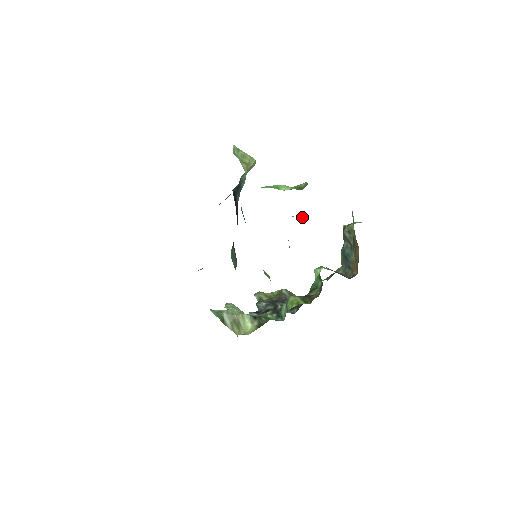
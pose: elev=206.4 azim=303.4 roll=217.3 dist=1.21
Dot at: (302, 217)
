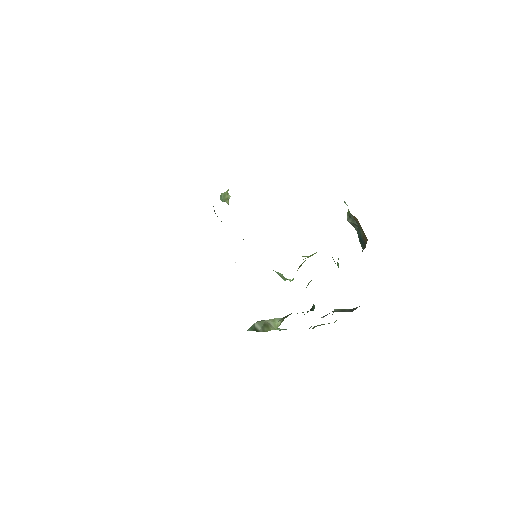
Dot at: occluded
